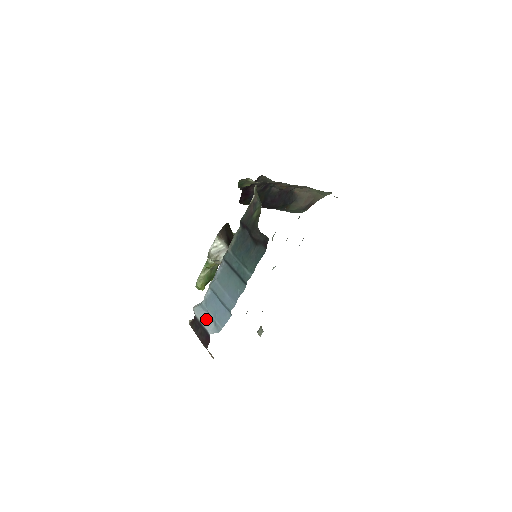
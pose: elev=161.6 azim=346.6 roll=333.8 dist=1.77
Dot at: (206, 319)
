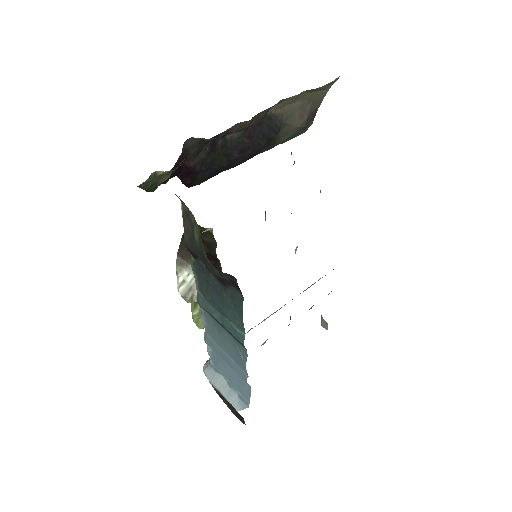
Dot at: (224, 387)
